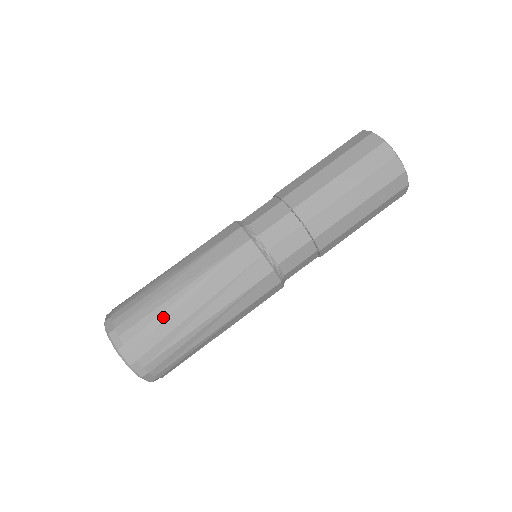
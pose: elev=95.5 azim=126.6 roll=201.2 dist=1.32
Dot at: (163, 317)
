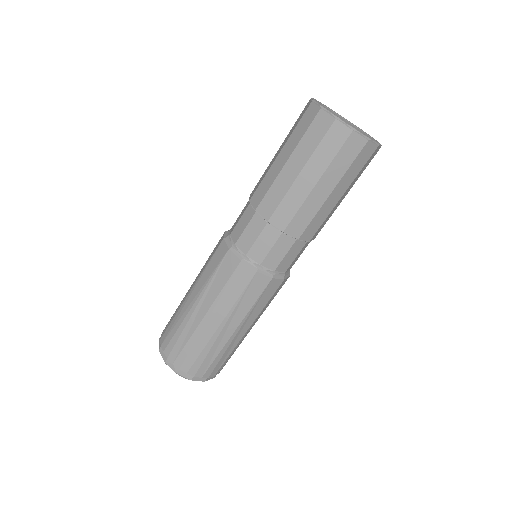
Dot at: (186, 332)
